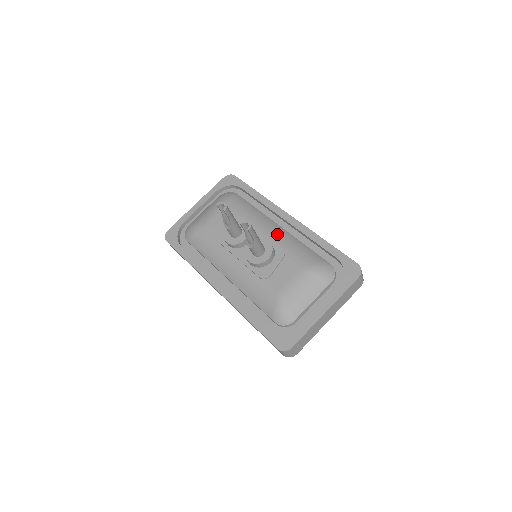
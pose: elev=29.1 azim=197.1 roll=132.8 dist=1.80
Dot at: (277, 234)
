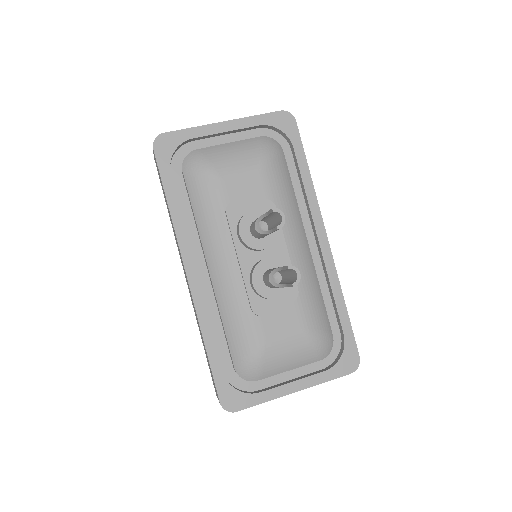
Dot at: (302, 260)
